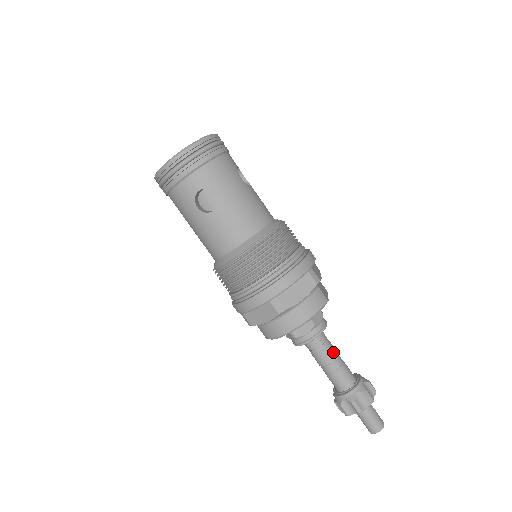
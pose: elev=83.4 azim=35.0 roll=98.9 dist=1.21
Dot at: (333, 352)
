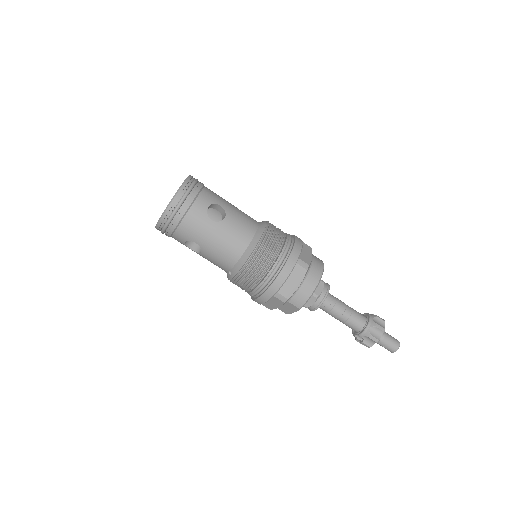
Dot at: (341, 301)
